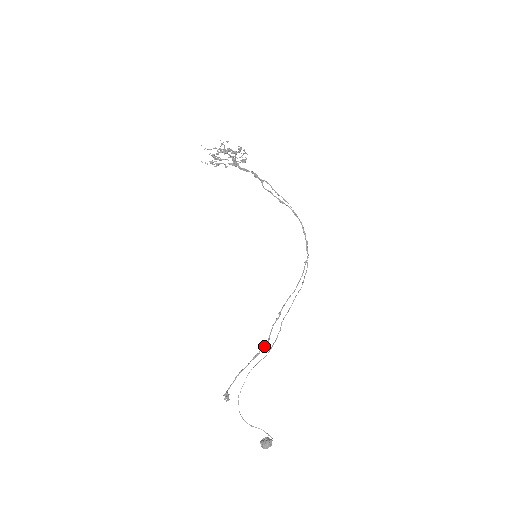
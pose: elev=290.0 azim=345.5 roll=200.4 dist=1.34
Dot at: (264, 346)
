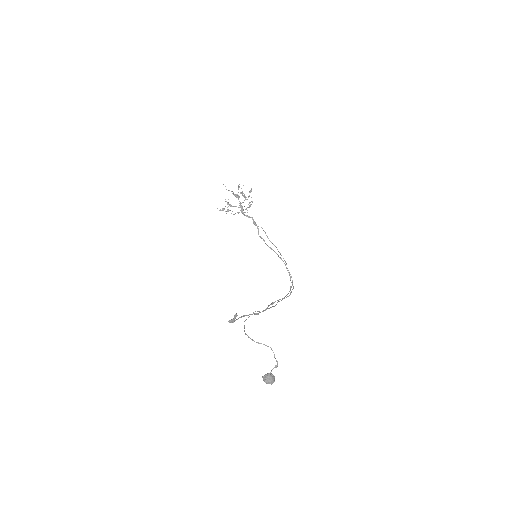
Dot at: (263, 311)
